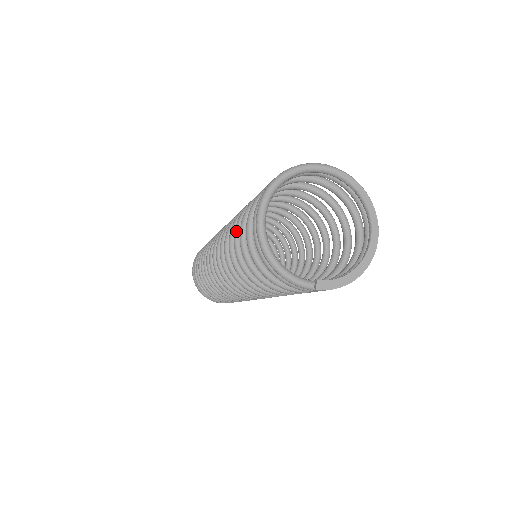
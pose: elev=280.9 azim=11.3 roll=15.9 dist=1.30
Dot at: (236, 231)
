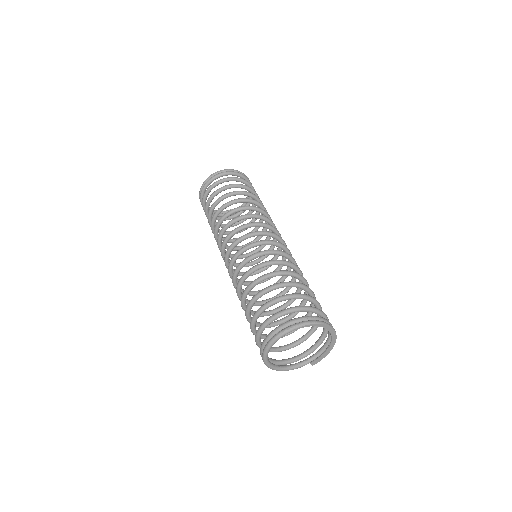
Dot at: occluded
